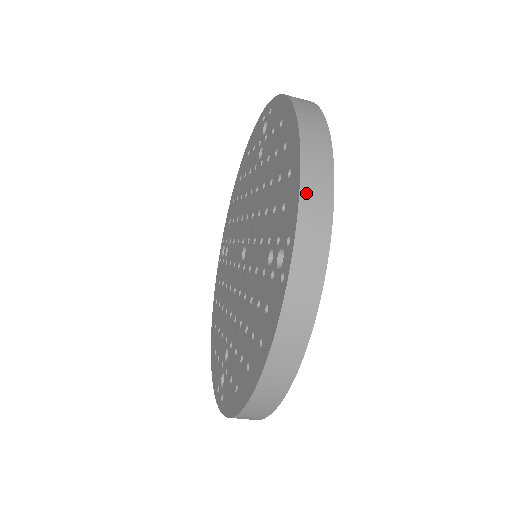
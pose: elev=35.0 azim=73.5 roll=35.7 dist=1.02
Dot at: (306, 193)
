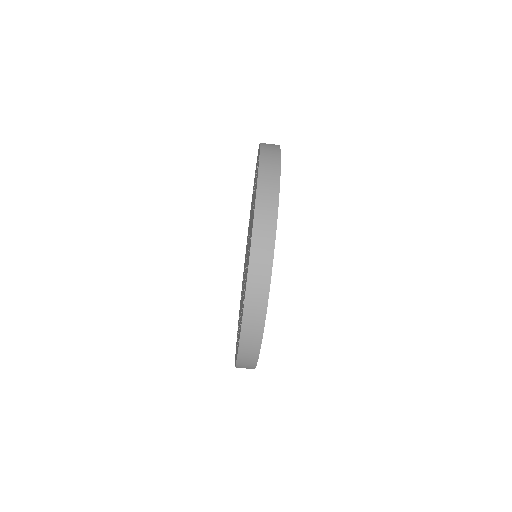
Dot at: occluded
